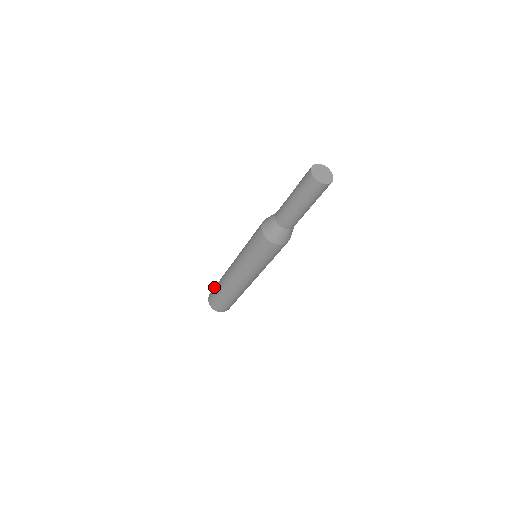
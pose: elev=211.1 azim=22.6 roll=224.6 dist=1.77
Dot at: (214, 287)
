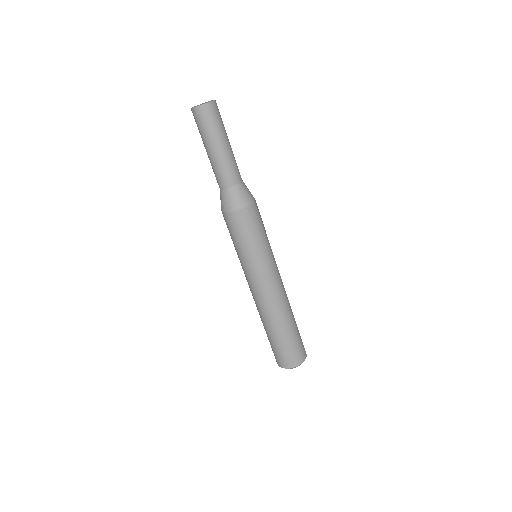
Dot at: occluded
